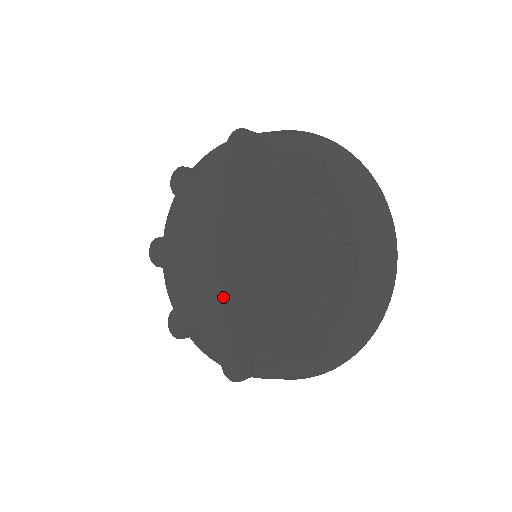
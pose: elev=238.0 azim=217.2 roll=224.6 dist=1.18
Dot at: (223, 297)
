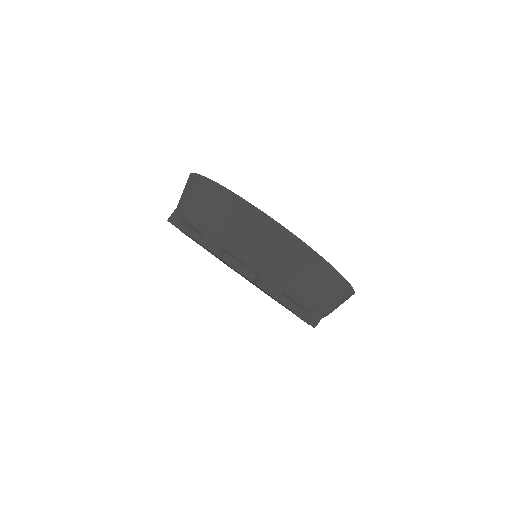
Dot at: occluded
